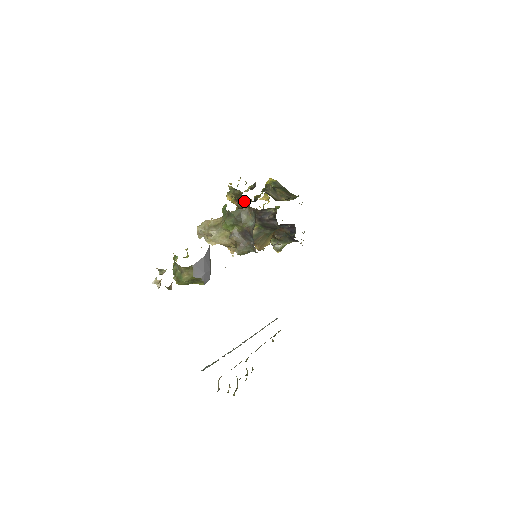
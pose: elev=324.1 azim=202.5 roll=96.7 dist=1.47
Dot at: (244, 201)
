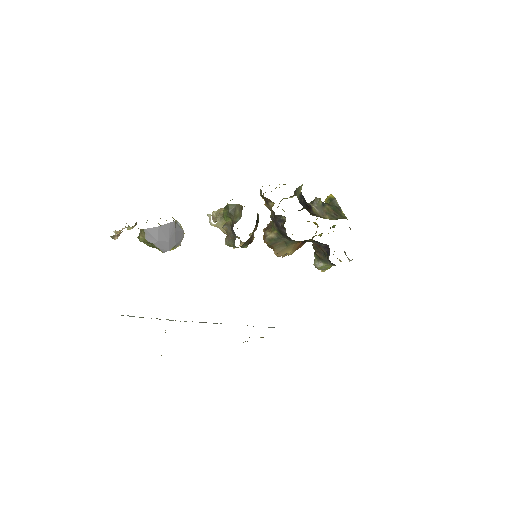
Dot at: (270, 203)
